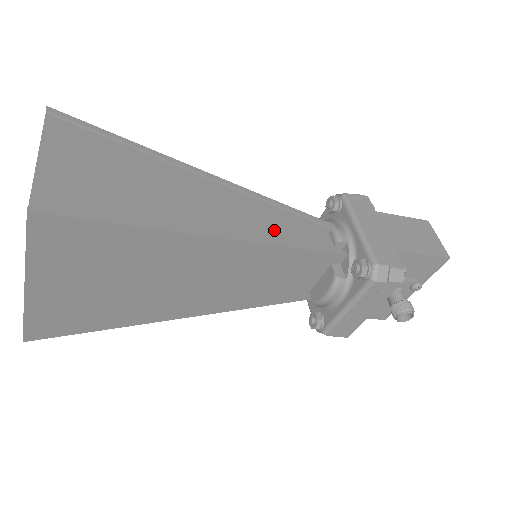
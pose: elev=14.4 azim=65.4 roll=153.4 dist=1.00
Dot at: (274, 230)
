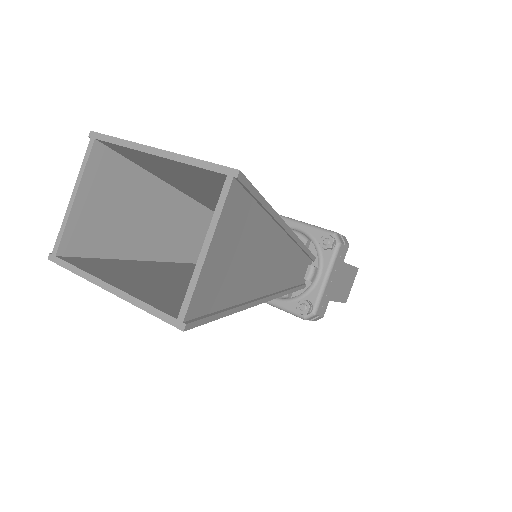
Dot at: (287, 277)
